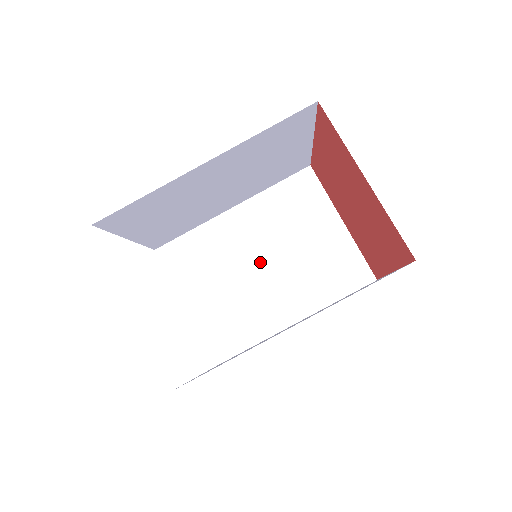
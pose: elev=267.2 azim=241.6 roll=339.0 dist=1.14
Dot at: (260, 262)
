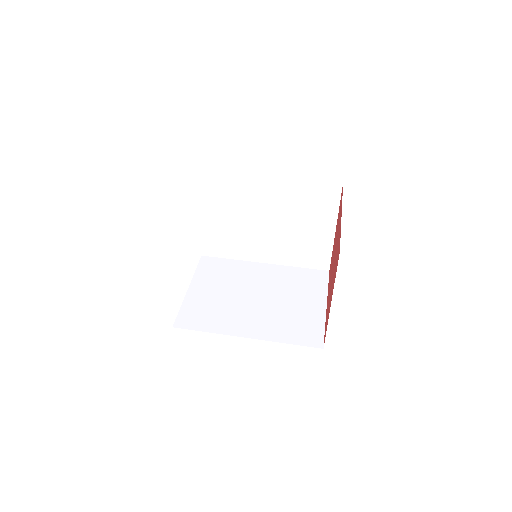
Dot at: (256, 295)
